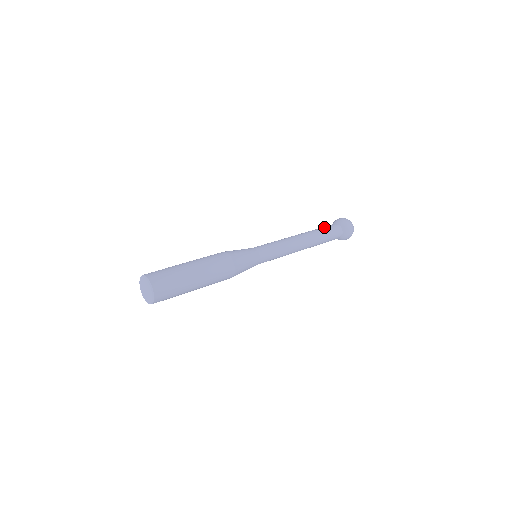
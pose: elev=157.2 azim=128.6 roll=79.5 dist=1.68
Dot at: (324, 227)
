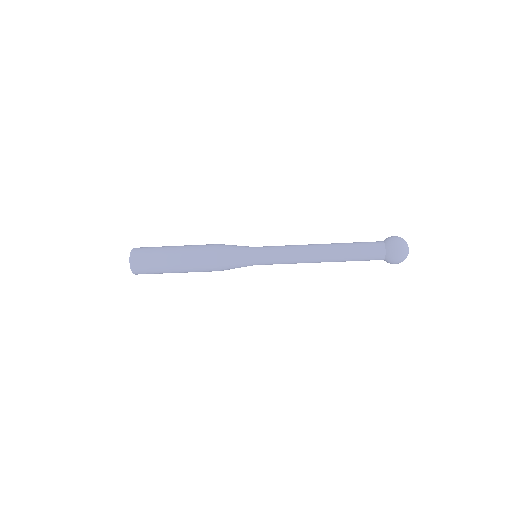
Dot at: occluded
